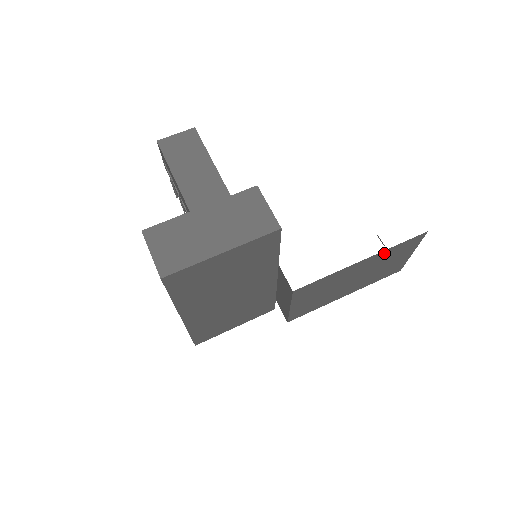
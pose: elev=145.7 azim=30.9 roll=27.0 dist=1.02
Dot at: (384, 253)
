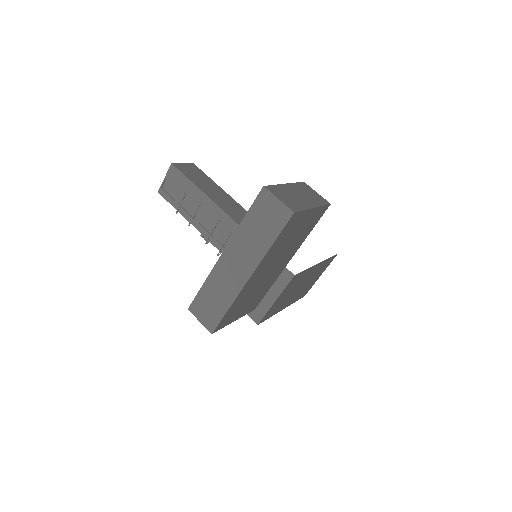
Dot at: (322, 264)
